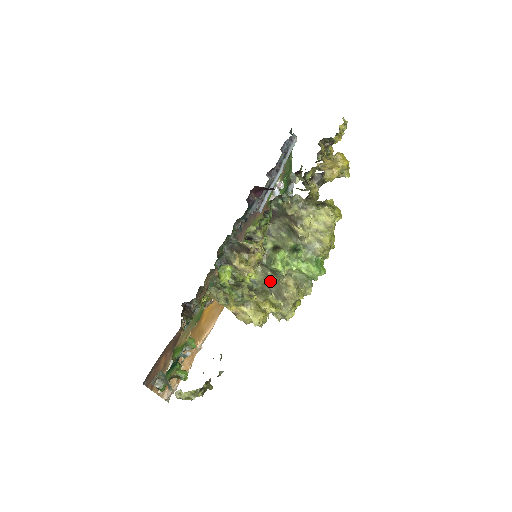
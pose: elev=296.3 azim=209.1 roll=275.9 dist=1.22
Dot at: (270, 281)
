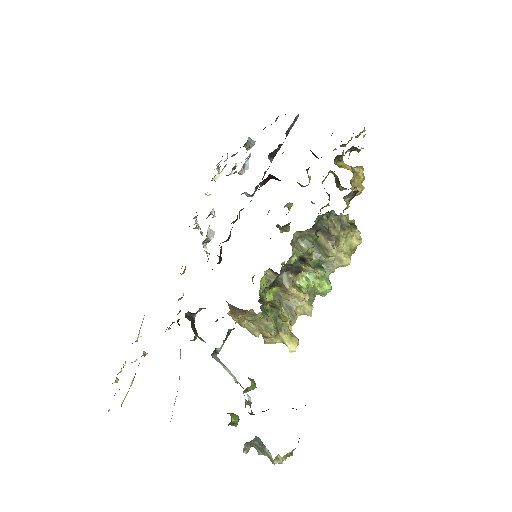
Dot at: occluded
